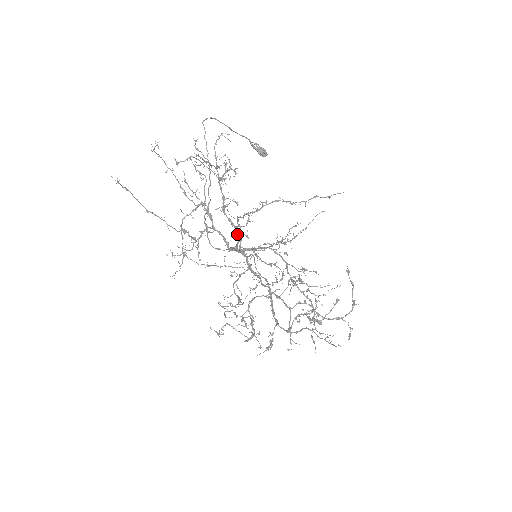
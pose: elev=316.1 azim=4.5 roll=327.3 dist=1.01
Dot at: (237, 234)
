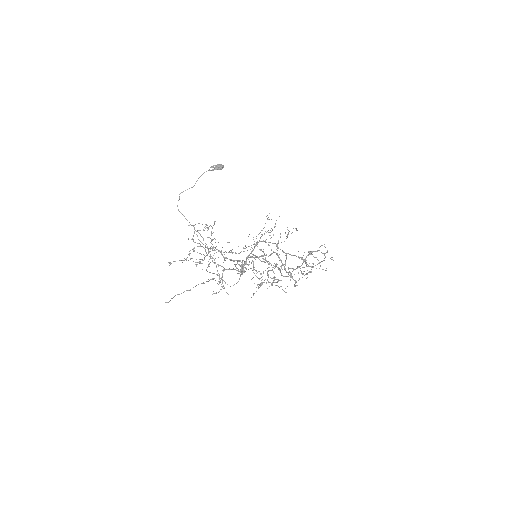
Dot at: (239, 261)
